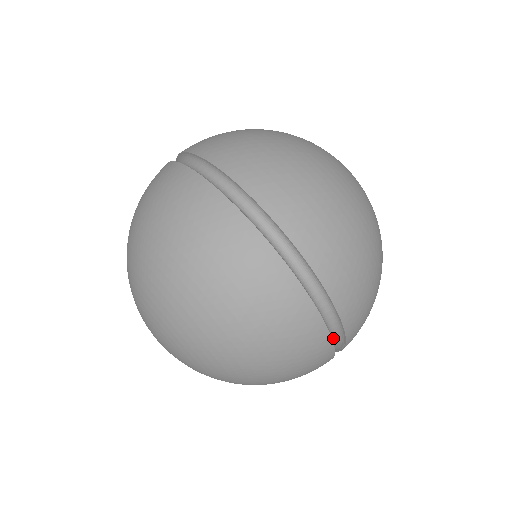
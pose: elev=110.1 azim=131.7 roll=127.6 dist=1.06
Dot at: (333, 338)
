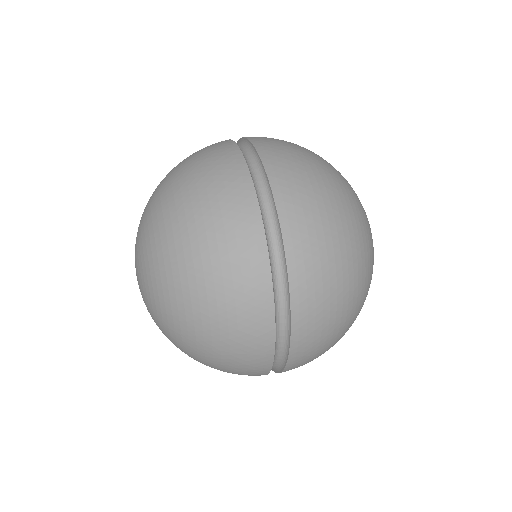
Dot at: occluded
